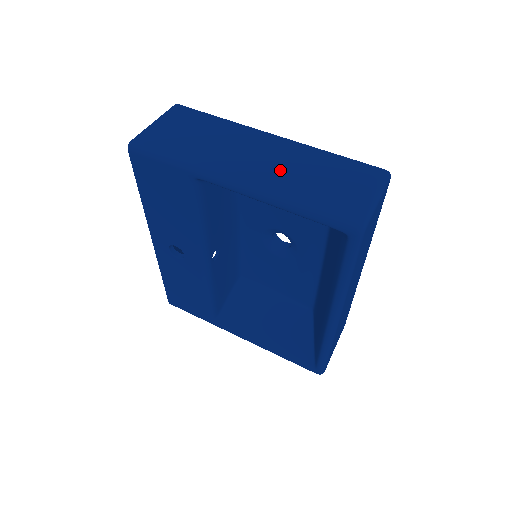
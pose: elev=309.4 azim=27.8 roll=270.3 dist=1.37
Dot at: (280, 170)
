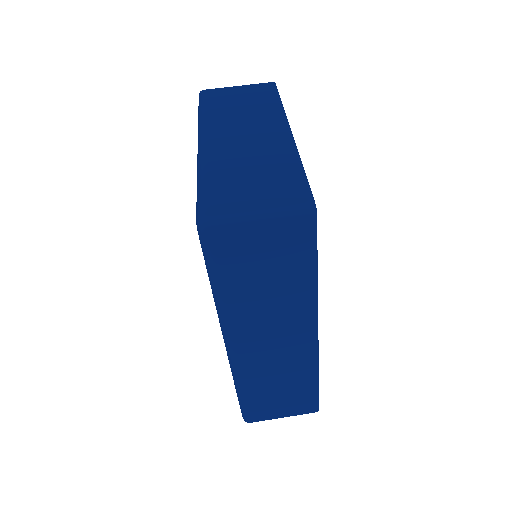
Dot at: (239, 151)
